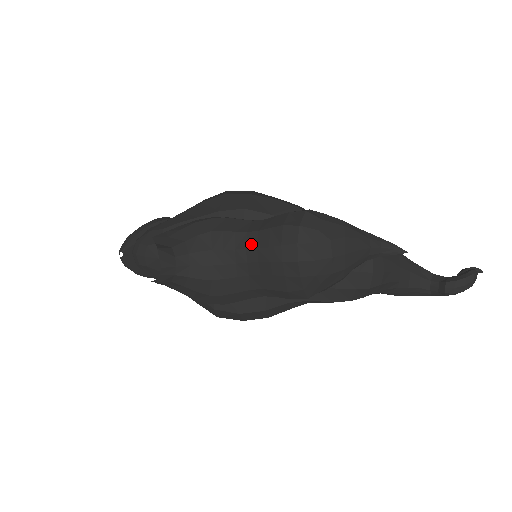
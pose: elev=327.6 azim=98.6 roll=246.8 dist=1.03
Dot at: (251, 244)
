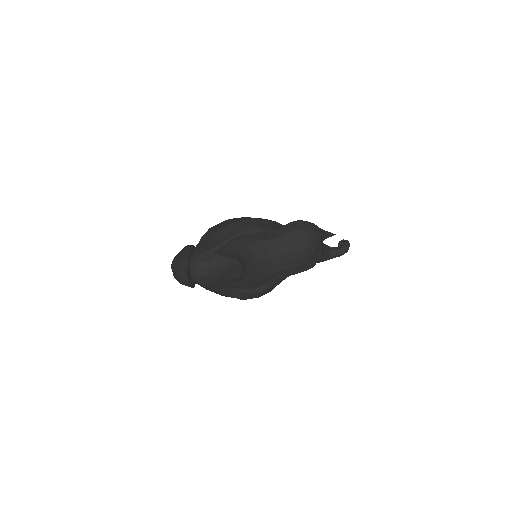
Dot at: (277, 245)
